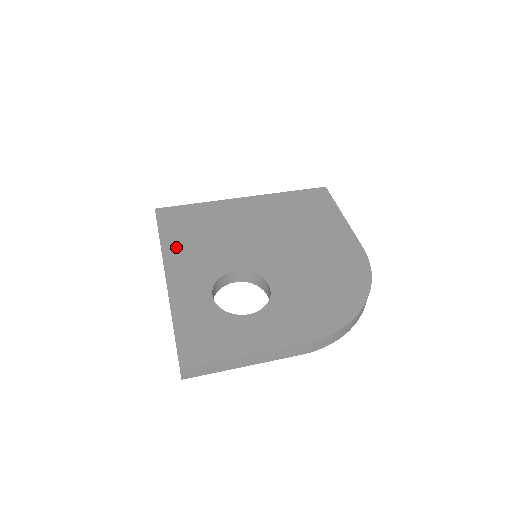
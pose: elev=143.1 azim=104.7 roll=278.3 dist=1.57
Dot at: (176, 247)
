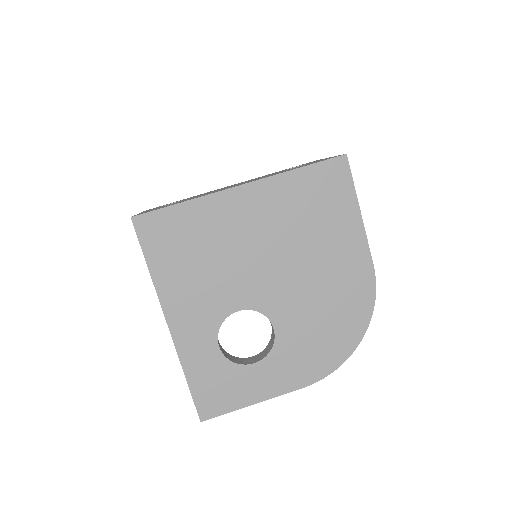
Dot at: (171, 283)
